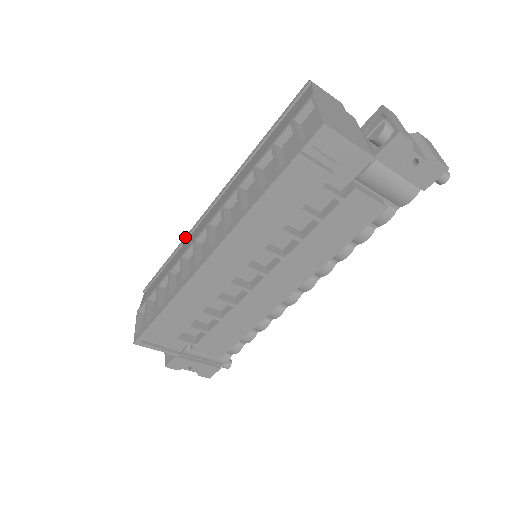
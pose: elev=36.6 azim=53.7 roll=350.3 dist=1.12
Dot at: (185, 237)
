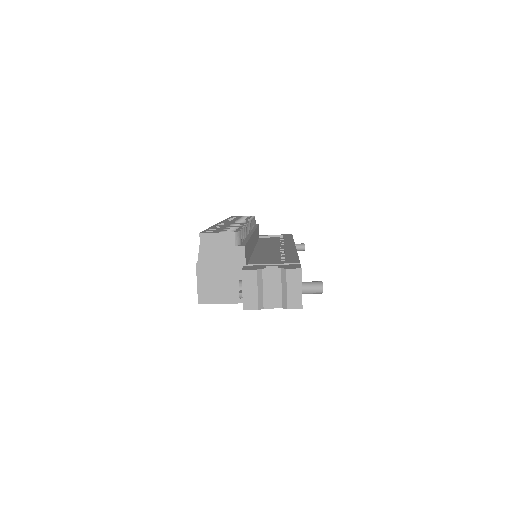
Dot at: occluded
